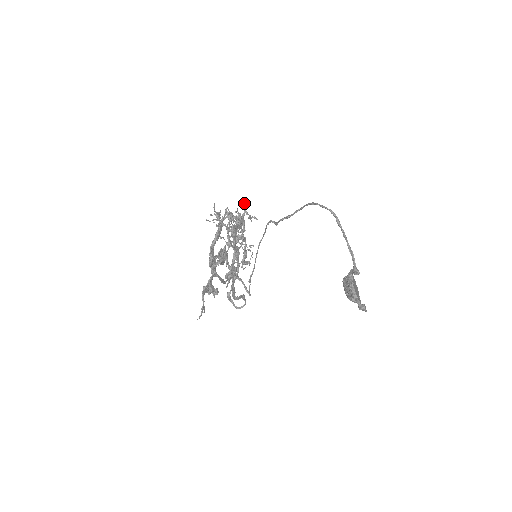
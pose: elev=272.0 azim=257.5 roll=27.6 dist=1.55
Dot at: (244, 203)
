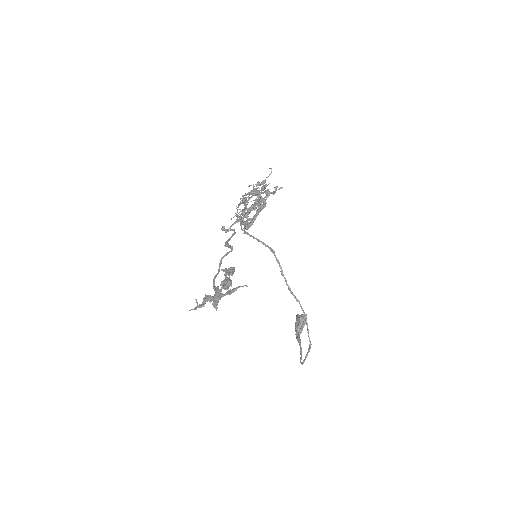
Dot at: (276, 188)
